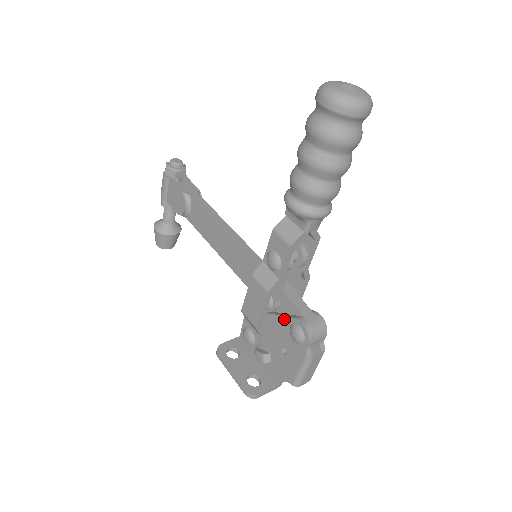
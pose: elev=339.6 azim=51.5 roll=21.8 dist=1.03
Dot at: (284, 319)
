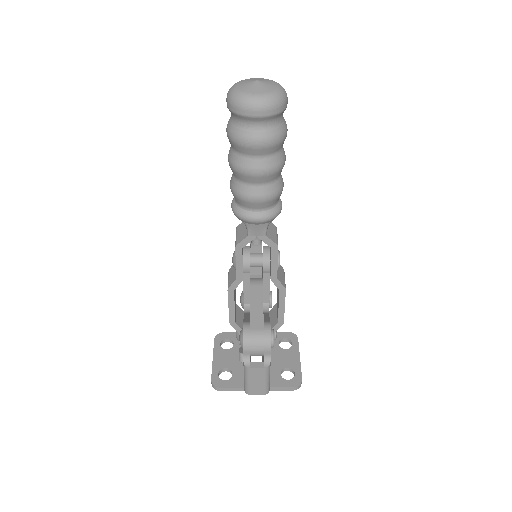
Dot at: occluded
